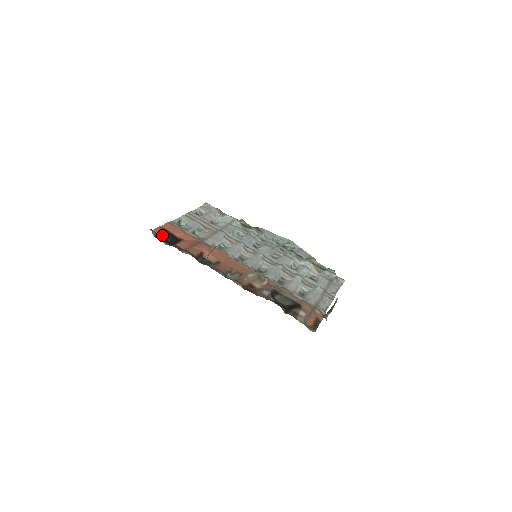
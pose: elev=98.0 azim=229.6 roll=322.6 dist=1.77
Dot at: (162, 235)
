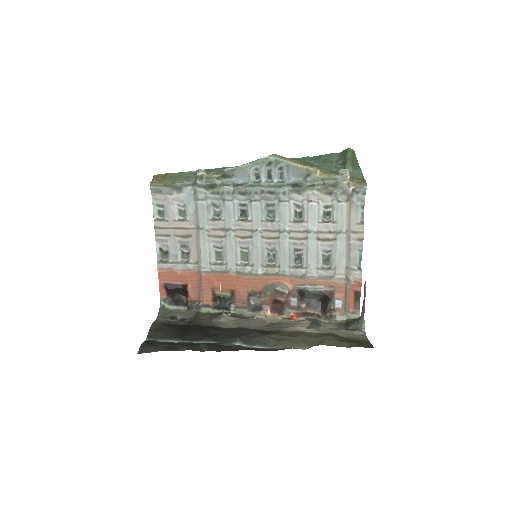
Dot at: (170, 295)
